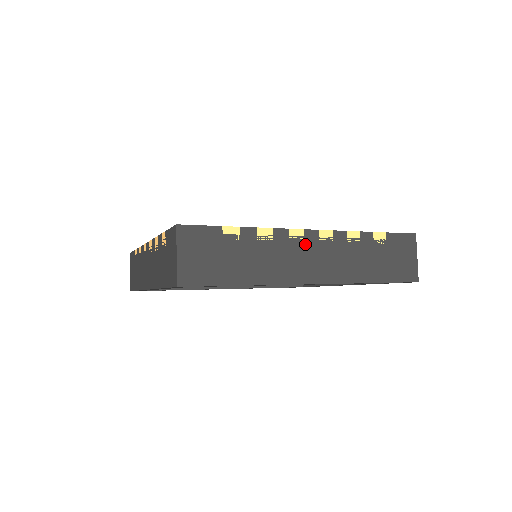
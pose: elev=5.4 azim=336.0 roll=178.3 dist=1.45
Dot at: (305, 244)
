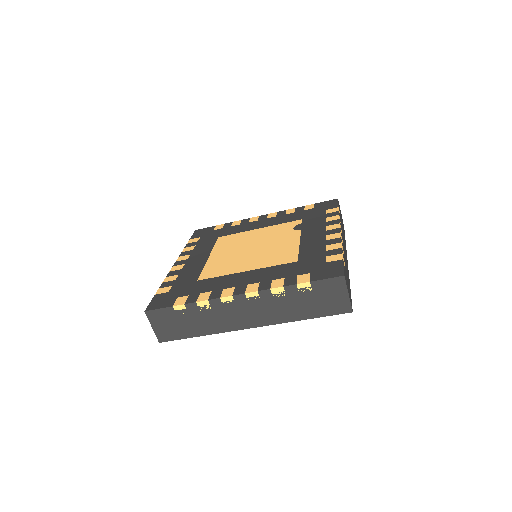
Dot at: (236, 305)
